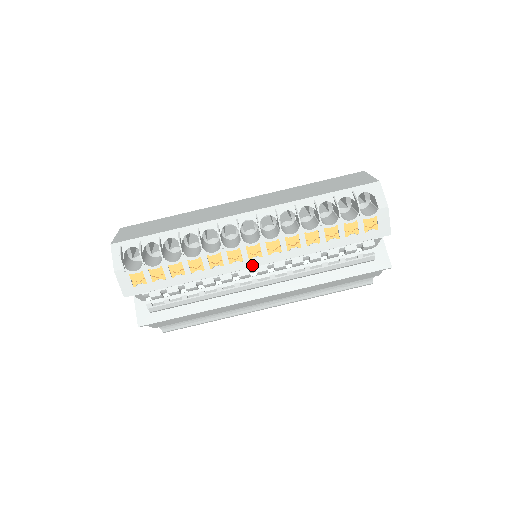
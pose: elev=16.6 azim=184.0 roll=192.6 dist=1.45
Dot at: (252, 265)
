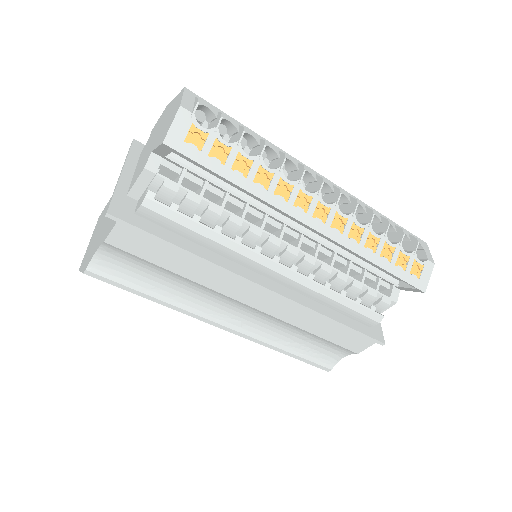
Dot at: (311, 224)
